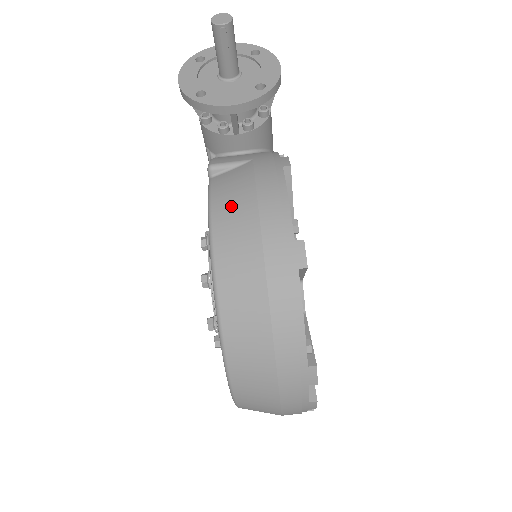
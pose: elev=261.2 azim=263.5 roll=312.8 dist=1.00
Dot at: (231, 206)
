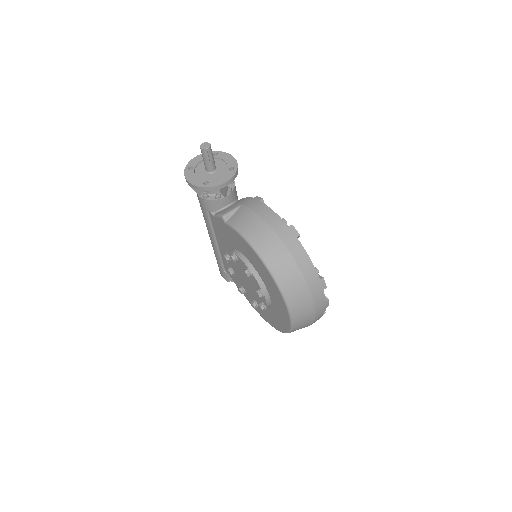
Dot at: (250, 226)
